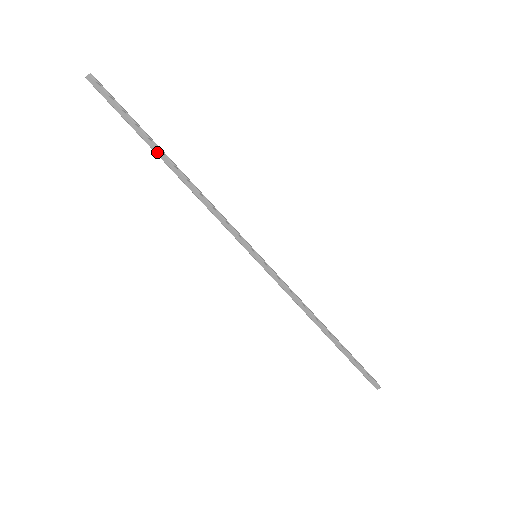
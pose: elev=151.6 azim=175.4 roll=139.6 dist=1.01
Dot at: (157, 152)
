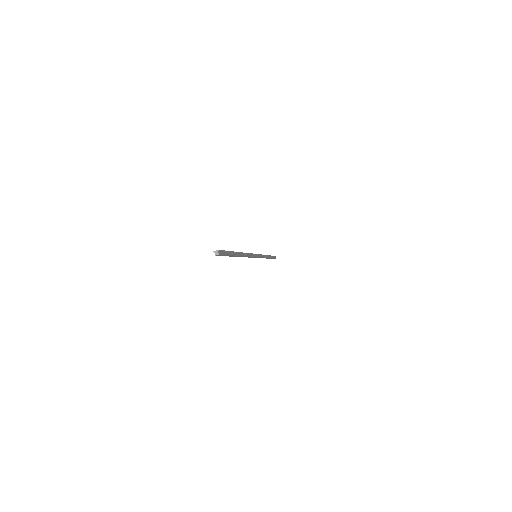
Dot at: (235, 256)
